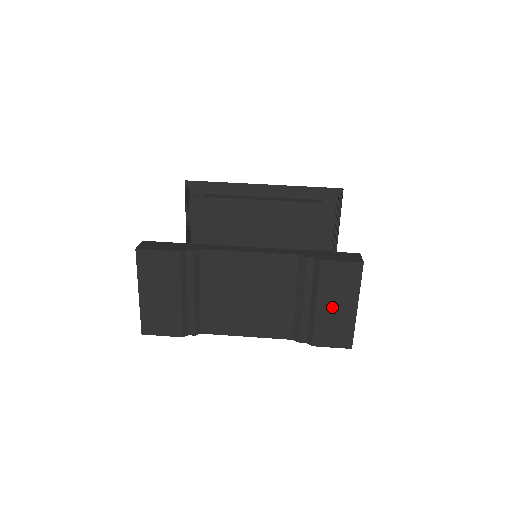
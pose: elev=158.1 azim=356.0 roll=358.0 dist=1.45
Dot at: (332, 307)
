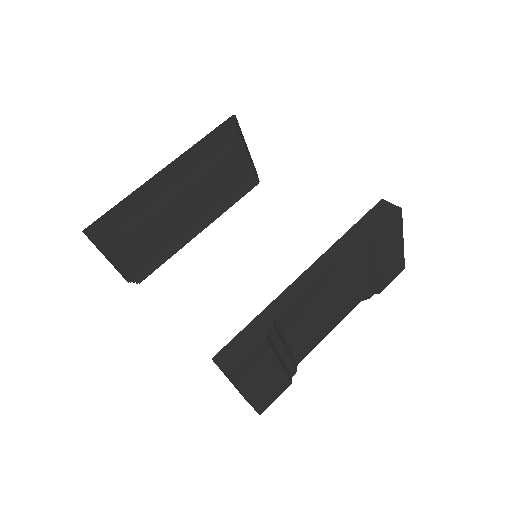
Dot at: (388, 258)
